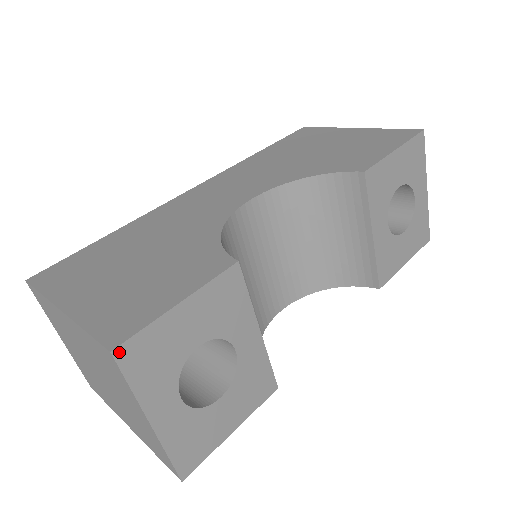
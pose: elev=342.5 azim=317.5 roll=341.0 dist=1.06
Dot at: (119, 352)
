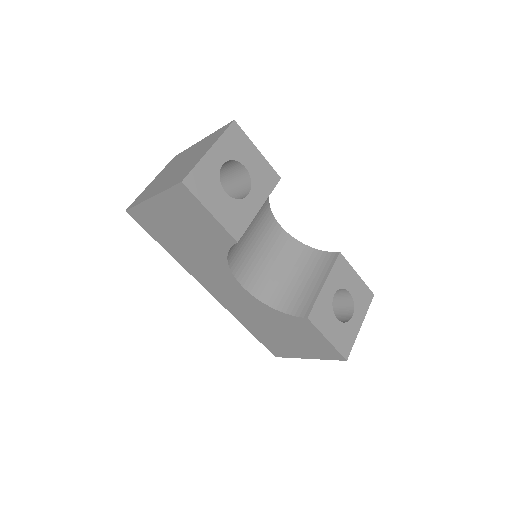
Dot at: (235, 124)
